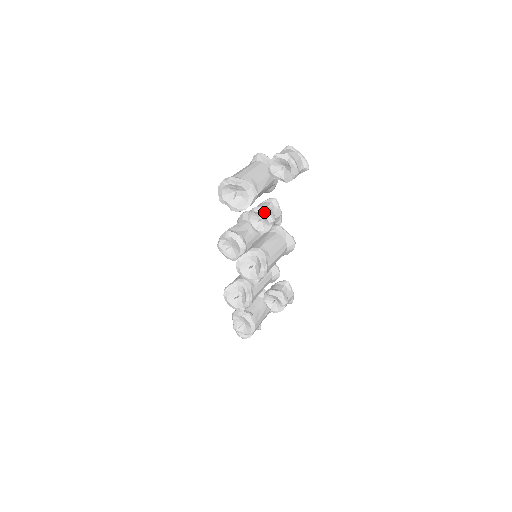
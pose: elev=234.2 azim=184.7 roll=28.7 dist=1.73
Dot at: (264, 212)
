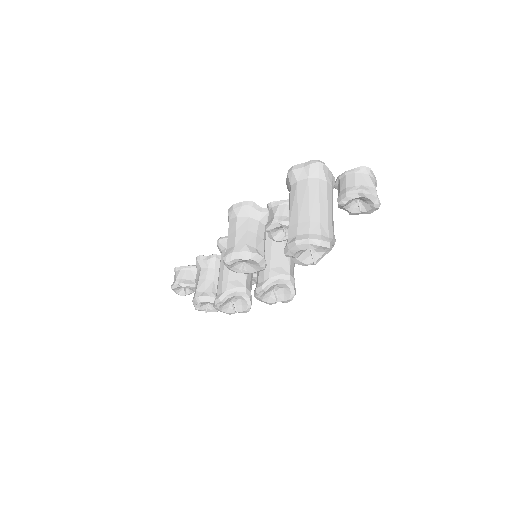
Dot at: occluded
